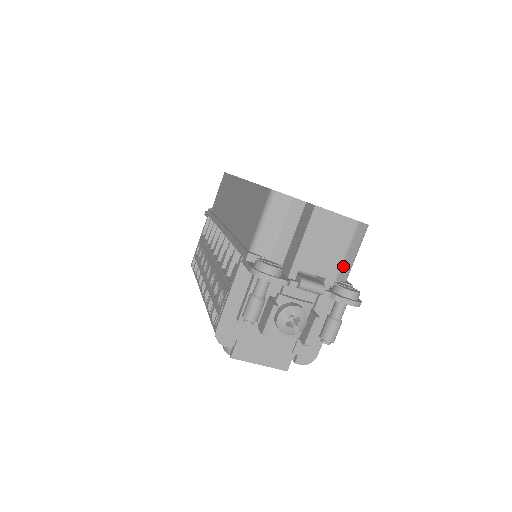
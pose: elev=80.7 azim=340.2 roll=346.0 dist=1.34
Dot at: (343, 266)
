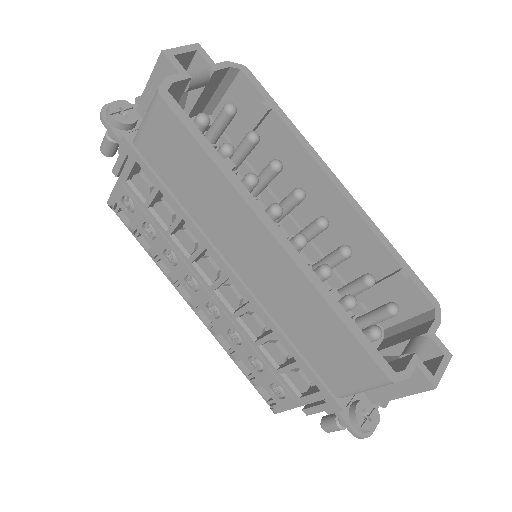
Dot at: occluded
